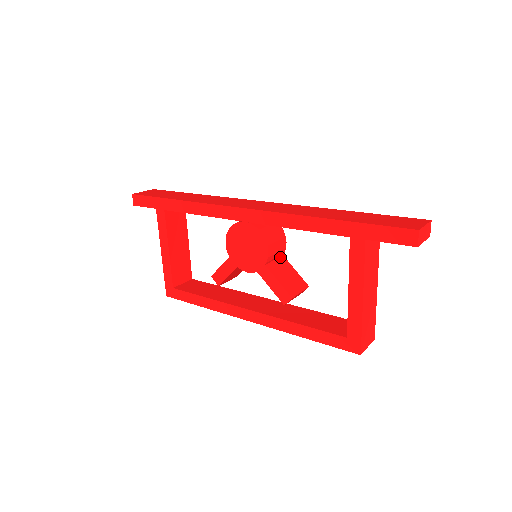
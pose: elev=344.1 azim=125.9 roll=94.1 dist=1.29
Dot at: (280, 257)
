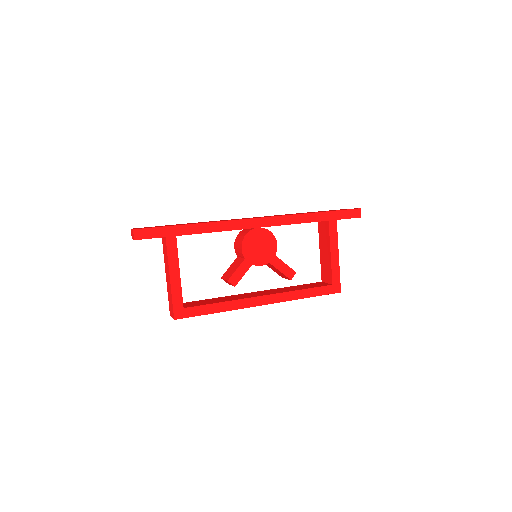
Dot at: occluded
